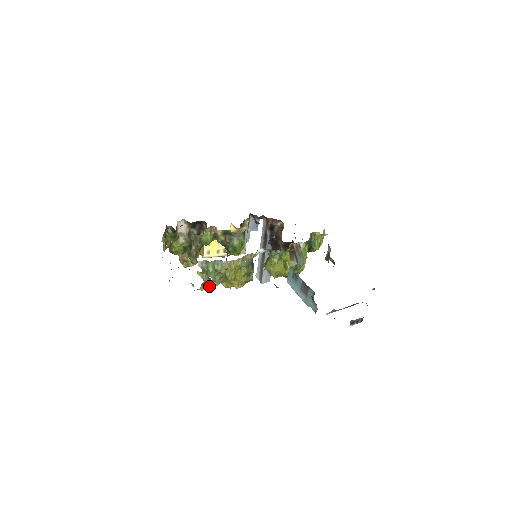
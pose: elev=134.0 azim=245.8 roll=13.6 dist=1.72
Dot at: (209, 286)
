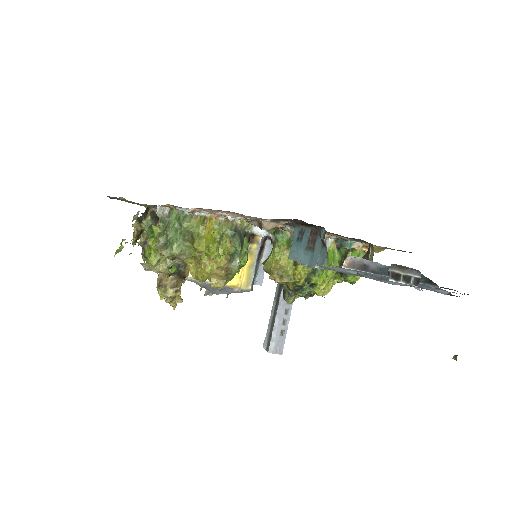
Dot at: (164, 251)
